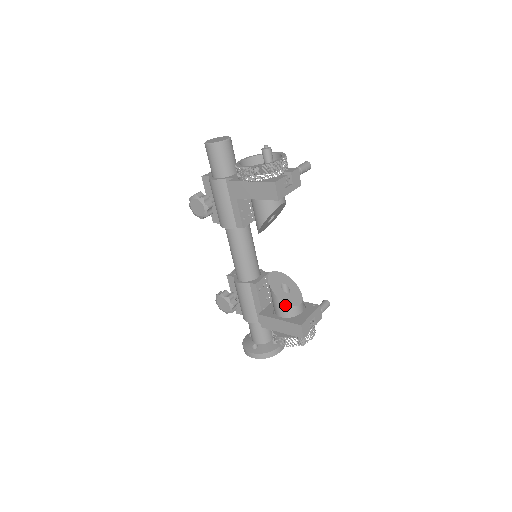
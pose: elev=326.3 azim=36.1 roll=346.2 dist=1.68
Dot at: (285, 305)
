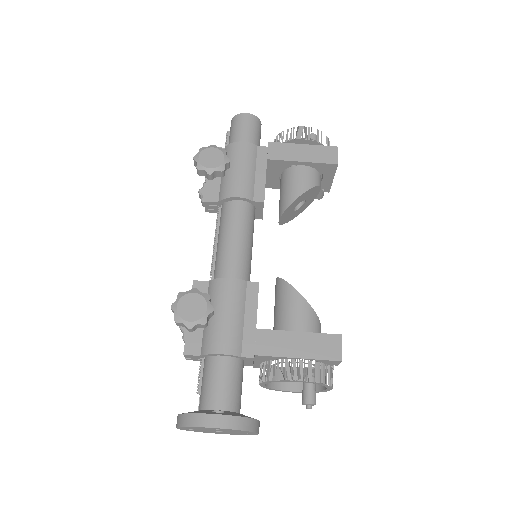
Dot at: (310, 310)
